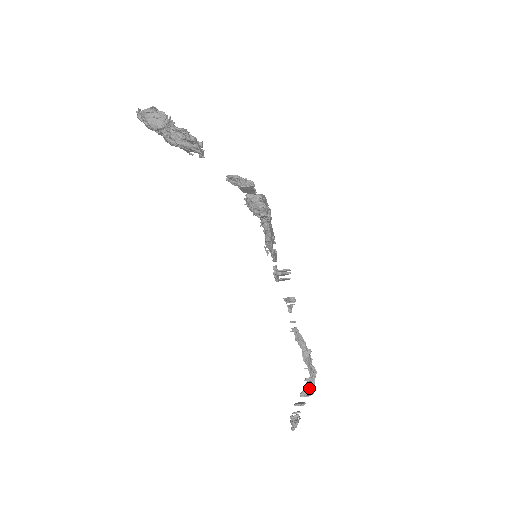
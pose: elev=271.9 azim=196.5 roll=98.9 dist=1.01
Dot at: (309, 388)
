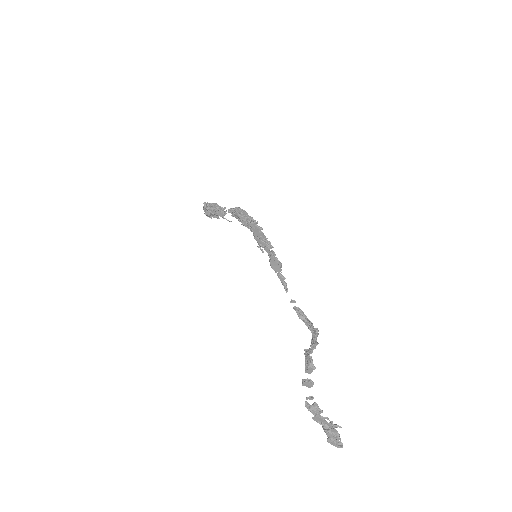
Dot at: (307, 357)
